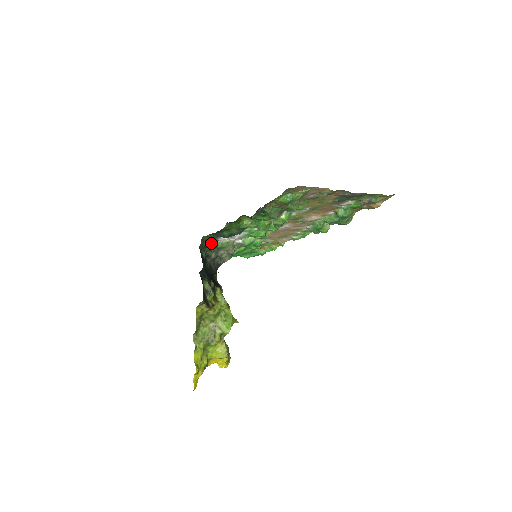
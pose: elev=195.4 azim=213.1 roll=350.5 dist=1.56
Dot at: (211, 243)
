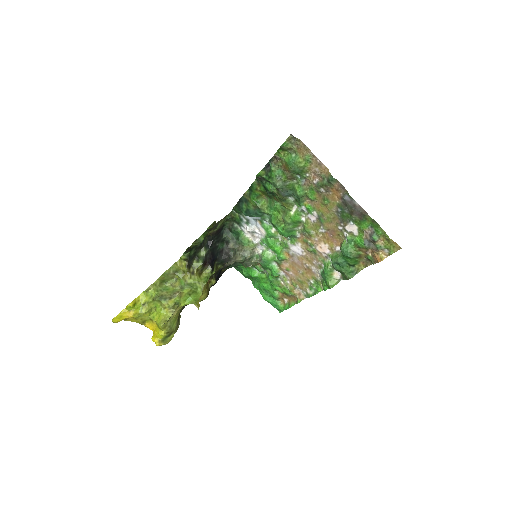
Dot at: (237, 230)
